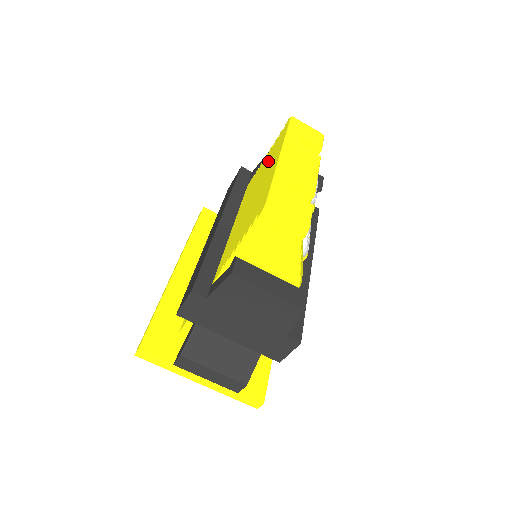
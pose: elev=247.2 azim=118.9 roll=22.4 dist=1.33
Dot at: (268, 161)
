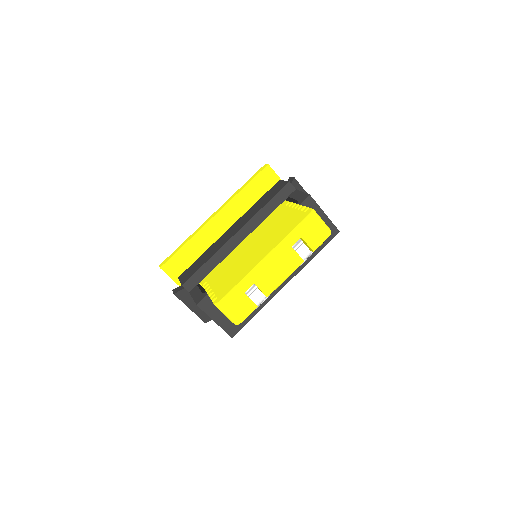
Dot at: (278, 229)
